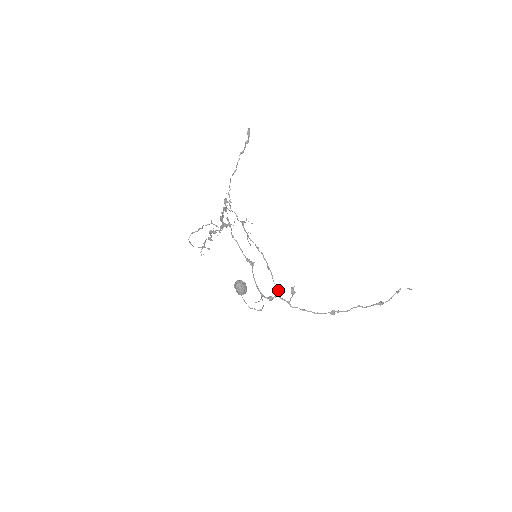
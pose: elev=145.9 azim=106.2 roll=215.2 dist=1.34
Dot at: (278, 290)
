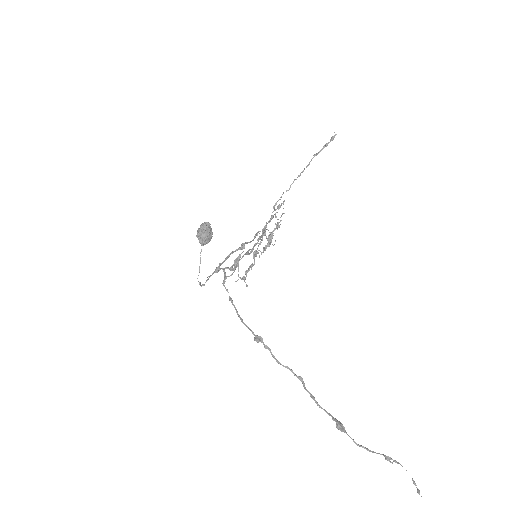
Dot at: (232, 267)
